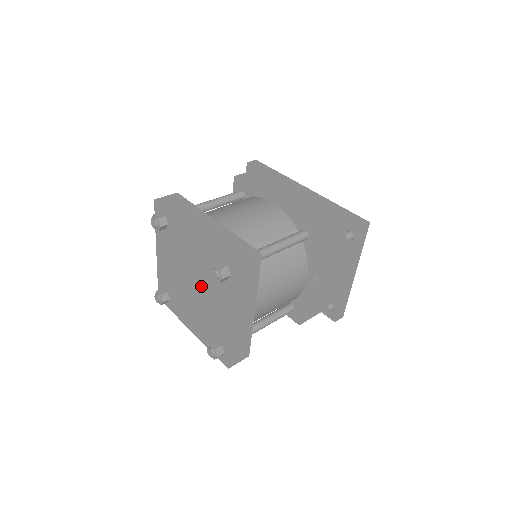
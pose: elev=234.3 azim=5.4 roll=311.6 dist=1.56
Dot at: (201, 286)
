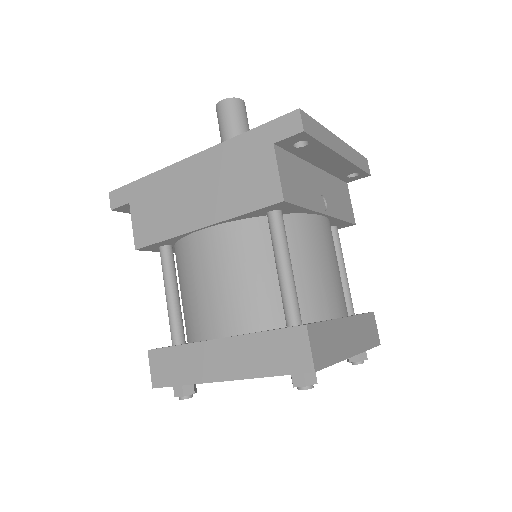
Dot at: occluded
